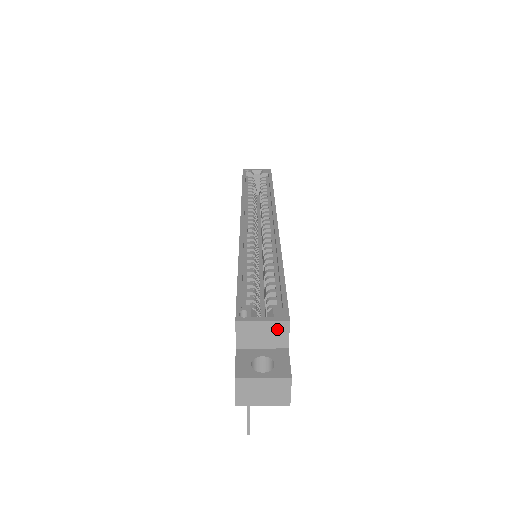
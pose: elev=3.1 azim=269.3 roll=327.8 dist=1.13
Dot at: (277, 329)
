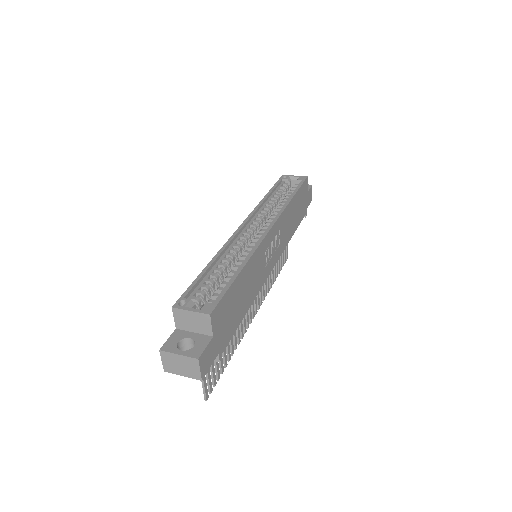
Dot at: (202, 319)
